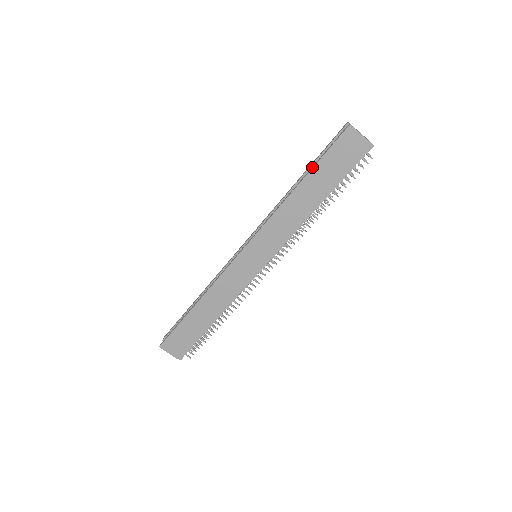
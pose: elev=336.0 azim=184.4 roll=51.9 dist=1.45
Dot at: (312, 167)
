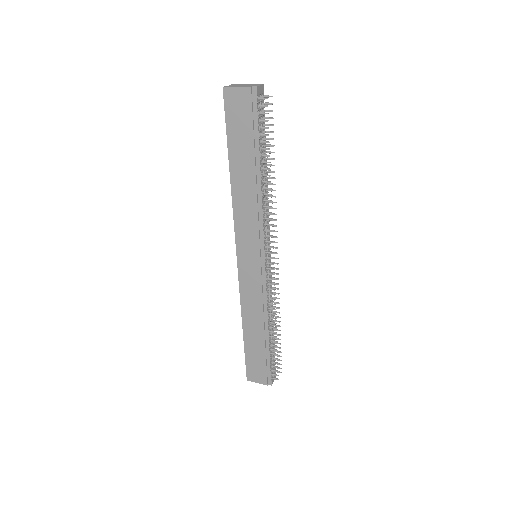
Dot at: (228, 147)
